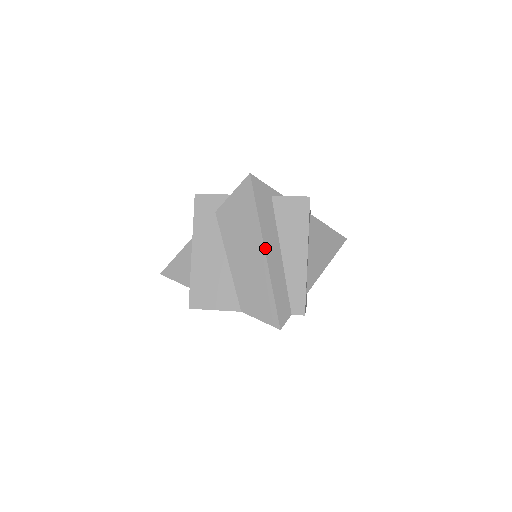
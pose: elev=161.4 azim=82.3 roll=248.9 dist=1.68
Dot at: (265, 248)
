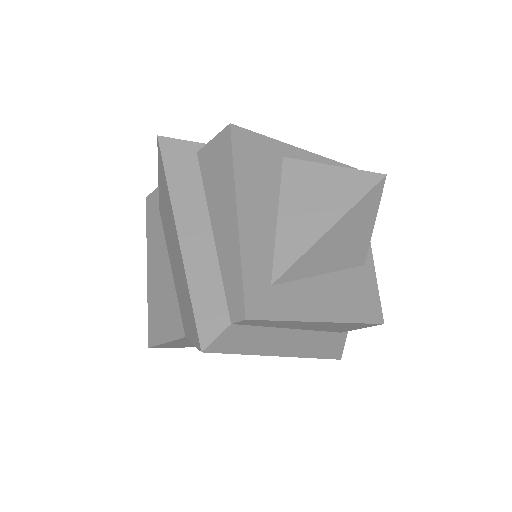
Dot at: (177, 226)
